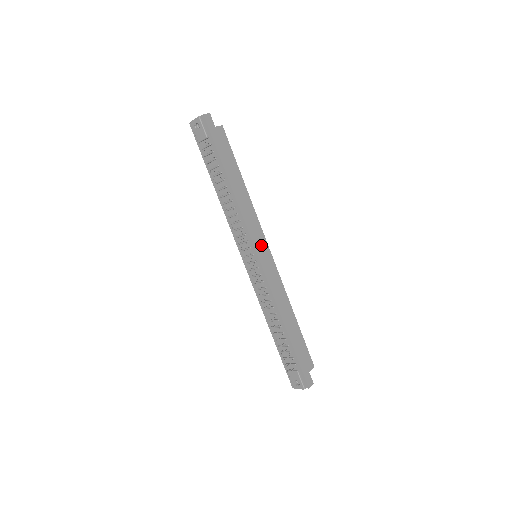
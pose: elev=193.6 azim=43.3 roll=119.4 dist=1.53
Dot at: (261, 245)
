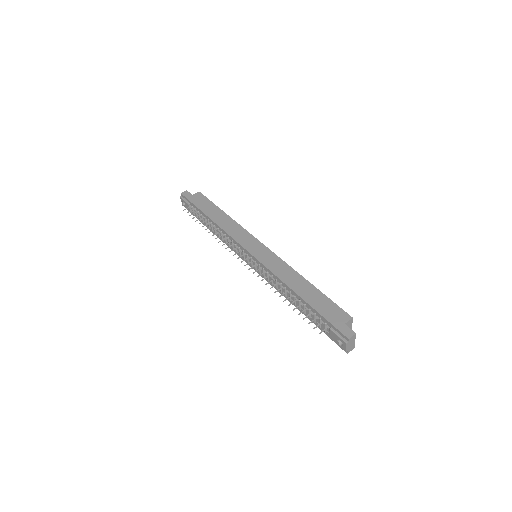
Dot at: (251, 244)
